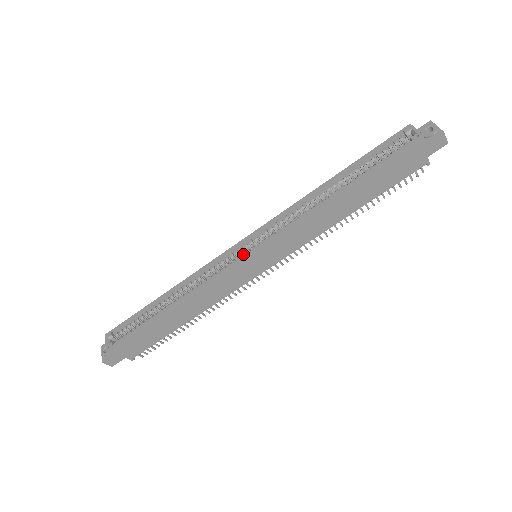
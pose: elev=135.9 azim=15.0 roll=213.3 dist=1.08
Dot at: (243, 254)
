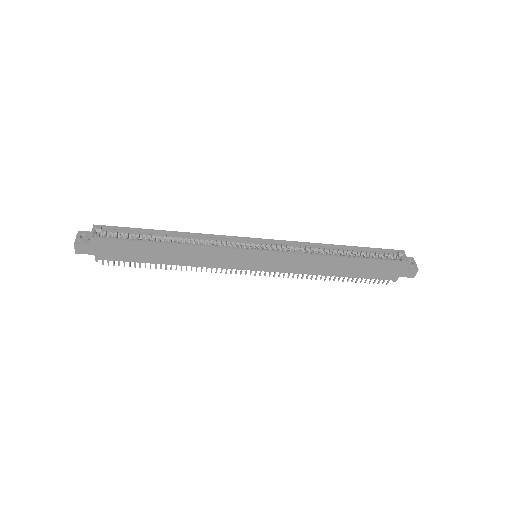
Dot at: (254, 248)
